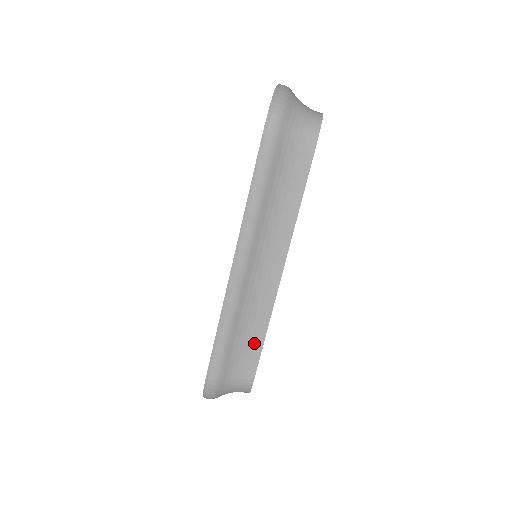
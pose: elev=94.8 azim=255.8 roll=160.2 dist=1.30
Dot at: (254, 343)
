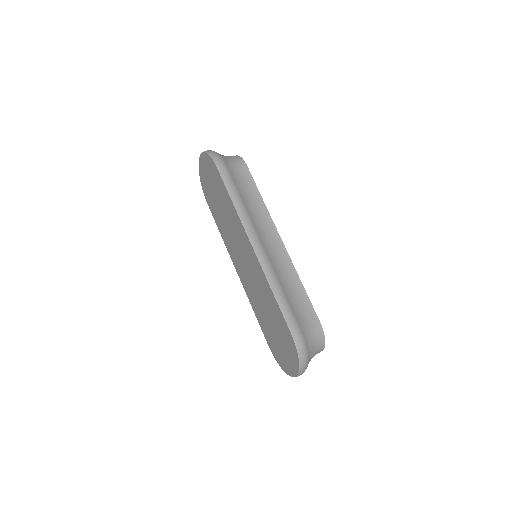
Dot at: (301, 296)
